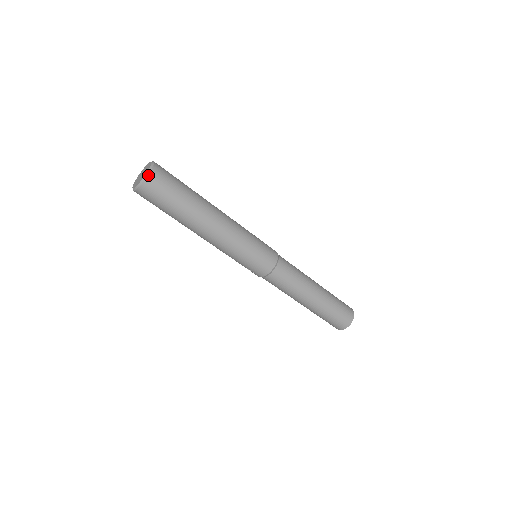
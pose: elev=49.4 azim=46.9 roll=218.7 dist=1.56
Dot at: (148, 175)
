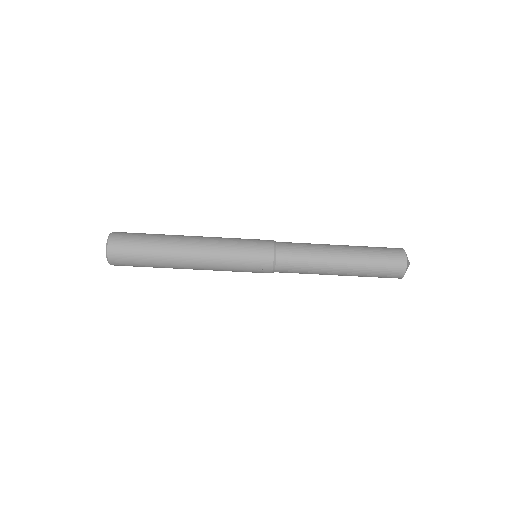
Dot at: (109, 239)
